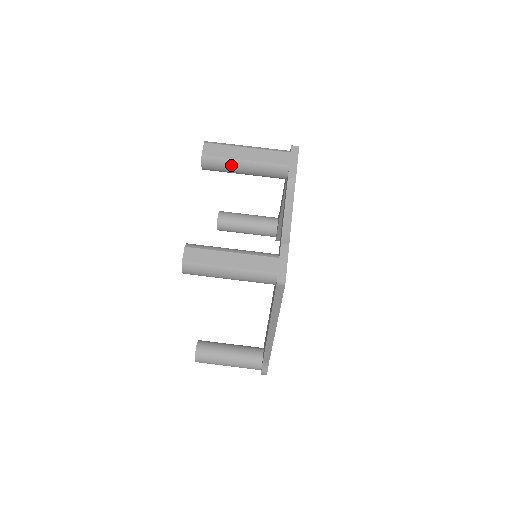
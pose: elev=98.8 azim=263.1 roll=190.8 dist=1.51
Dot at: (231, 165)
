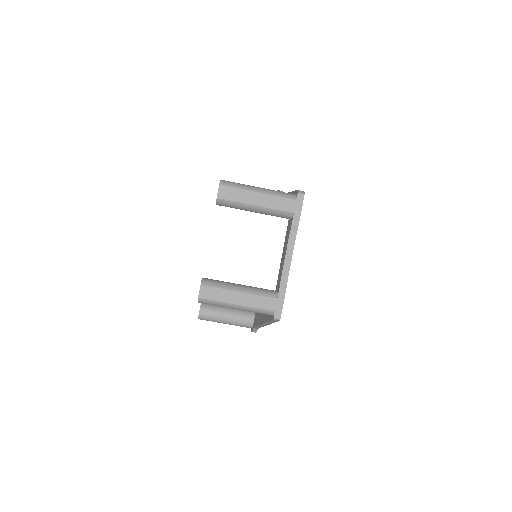
Dot at: (242, 207)
